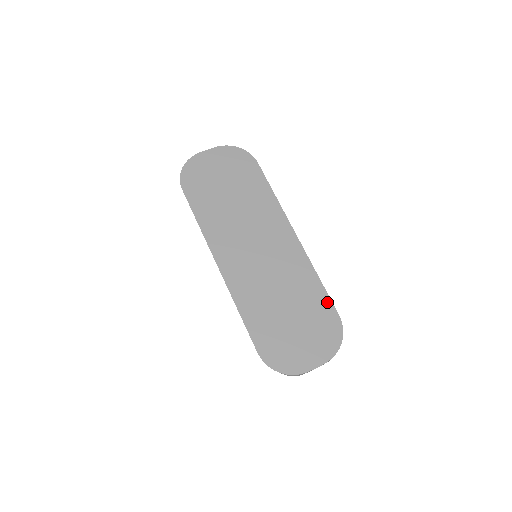
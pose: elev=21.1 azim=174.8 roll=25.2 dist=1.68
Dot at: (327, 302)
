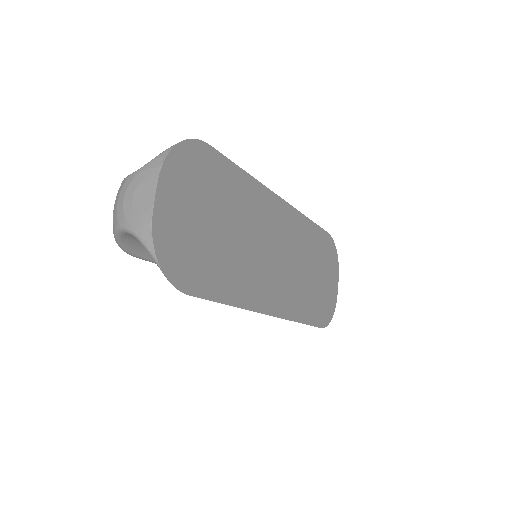
Dot at: (321, 233)
